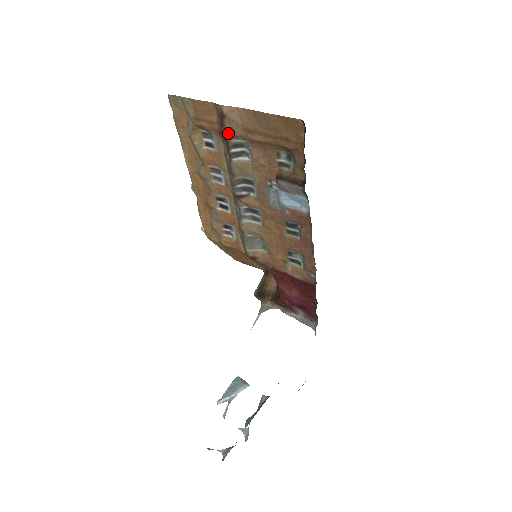
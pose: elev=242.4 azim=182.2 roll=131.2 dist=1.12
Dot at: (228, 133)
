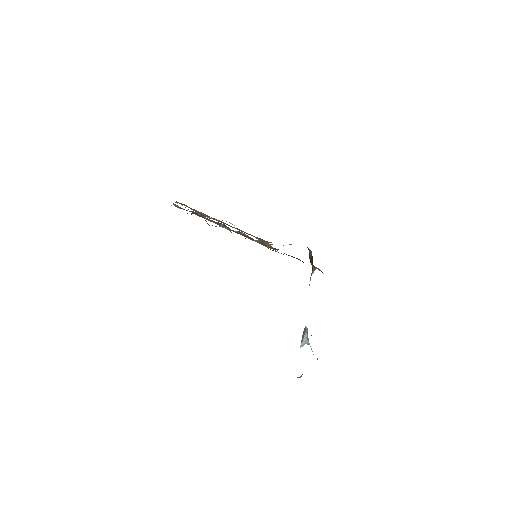
Dot at: occluded
